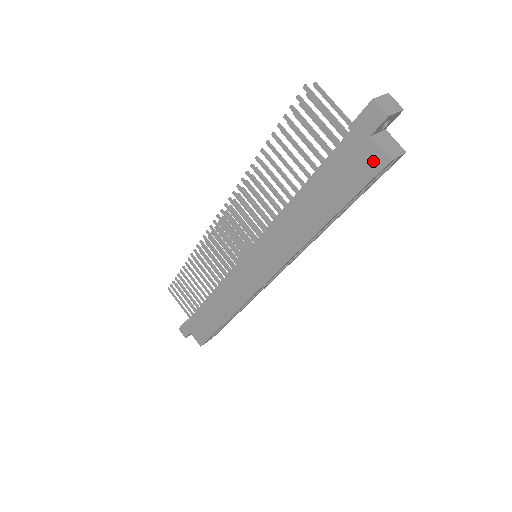
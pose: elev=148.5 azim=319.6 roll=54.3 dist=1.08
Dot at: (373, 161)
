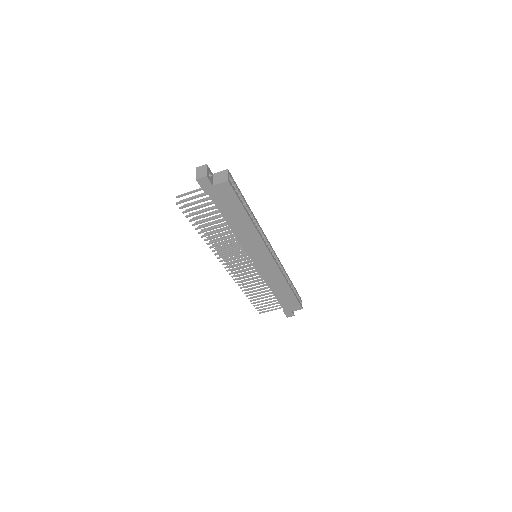
Dot at: (225, 188)
